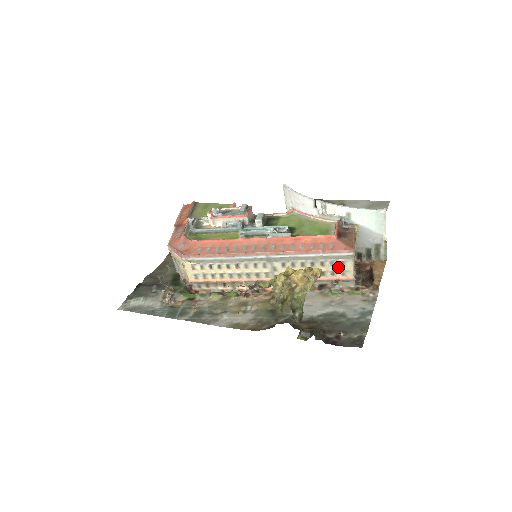
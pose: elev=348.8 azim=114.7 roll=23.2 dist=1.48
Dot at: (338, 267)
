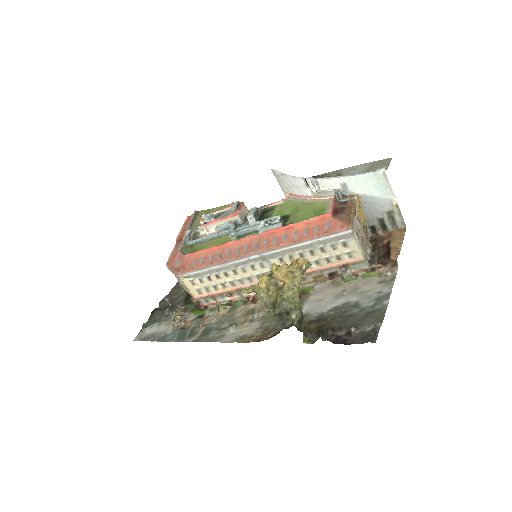
Dot at: (341, 250)
